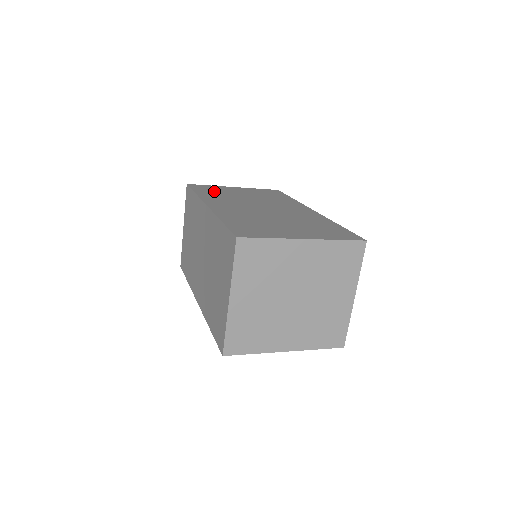
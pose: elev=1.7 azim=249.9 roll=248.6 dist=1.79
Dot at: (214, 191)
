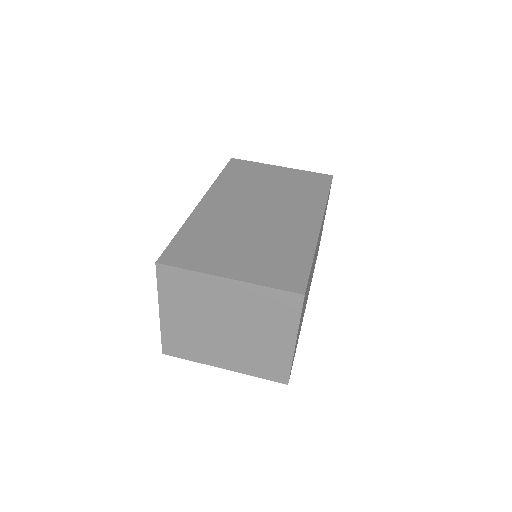
Dot at: (244, 174)
